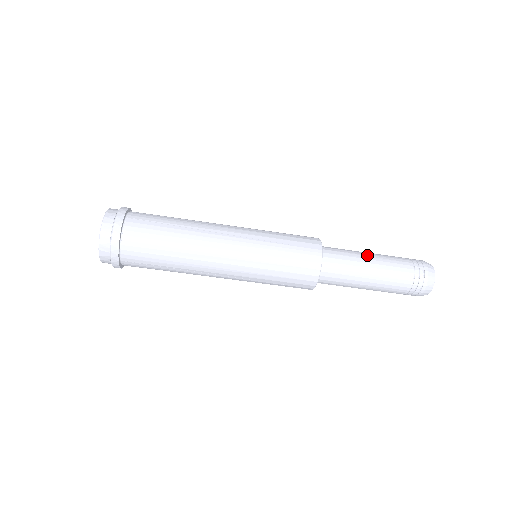
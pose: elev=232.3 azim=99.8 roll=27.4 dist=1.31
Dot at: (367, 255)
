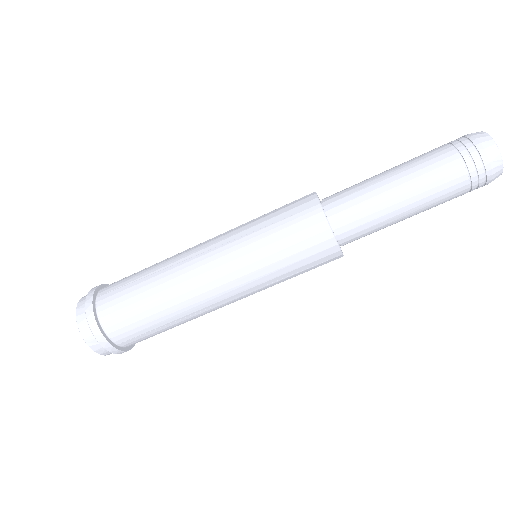
Dot at: (384, 174)
